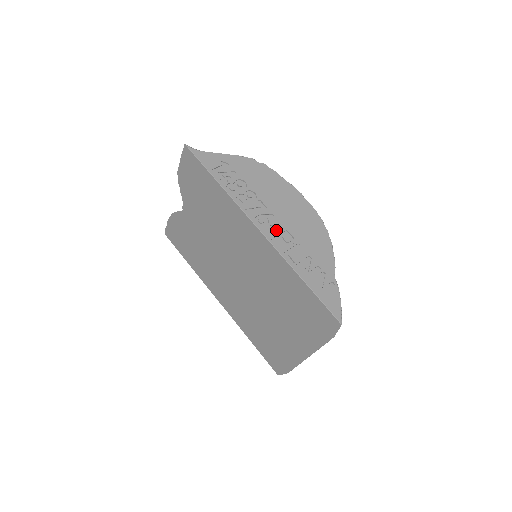
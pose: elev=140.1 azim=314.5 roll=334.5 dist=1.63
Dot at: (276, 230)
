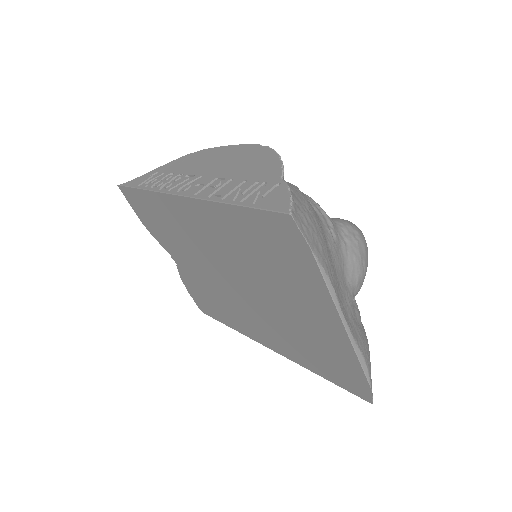
Dot at: (204, 186)
